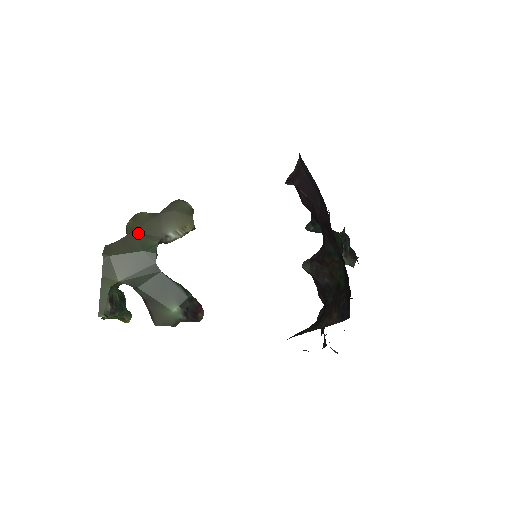
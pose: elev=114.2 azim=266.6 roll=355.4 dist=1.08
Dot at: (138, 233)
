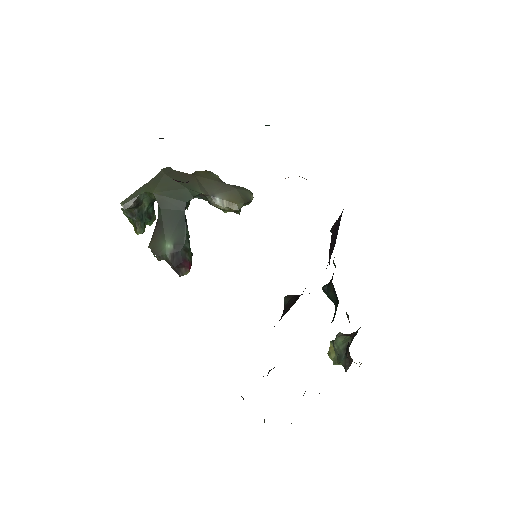
Dot at: (197, 179)
